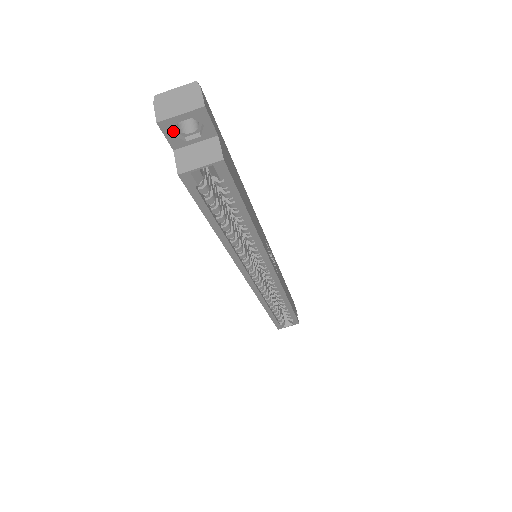
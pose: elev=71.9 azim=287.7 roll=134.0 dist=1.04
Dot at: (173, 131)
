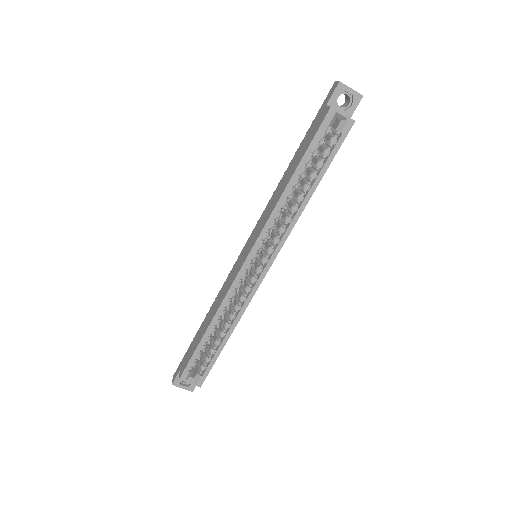
Dot at: (339, 94)
